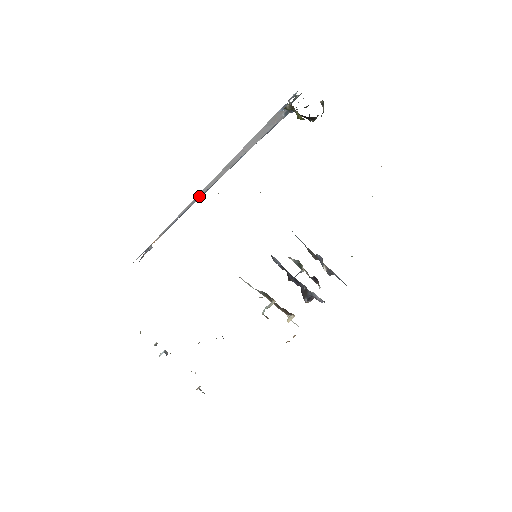
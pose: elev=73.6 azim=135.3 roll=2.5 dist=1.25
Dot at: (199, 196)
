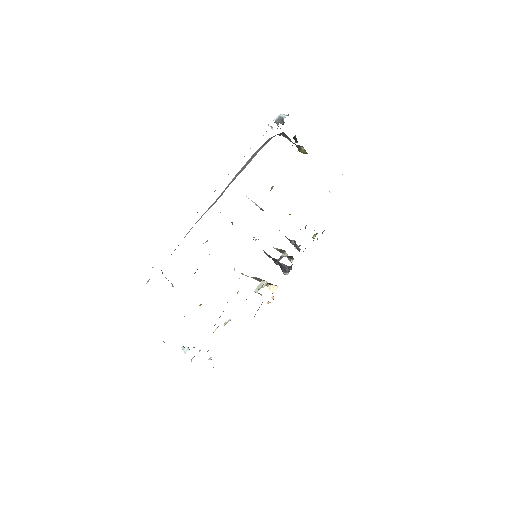
Dot at: (201, 217)
